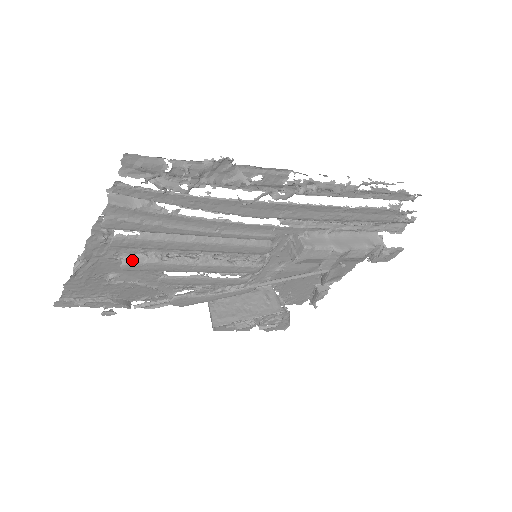
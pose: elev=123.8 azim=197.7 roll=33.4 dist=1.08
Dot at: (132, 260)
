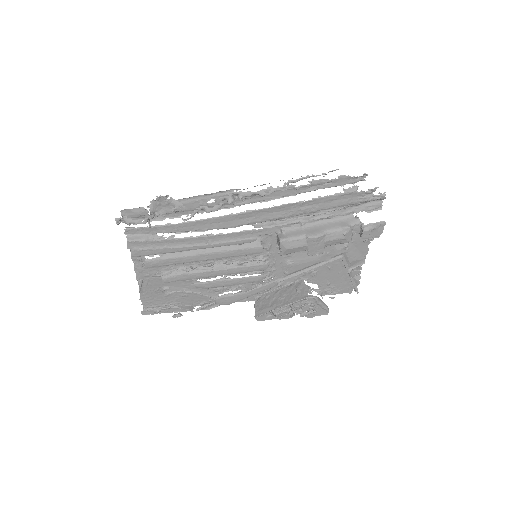
Dot at: (167, 275)
